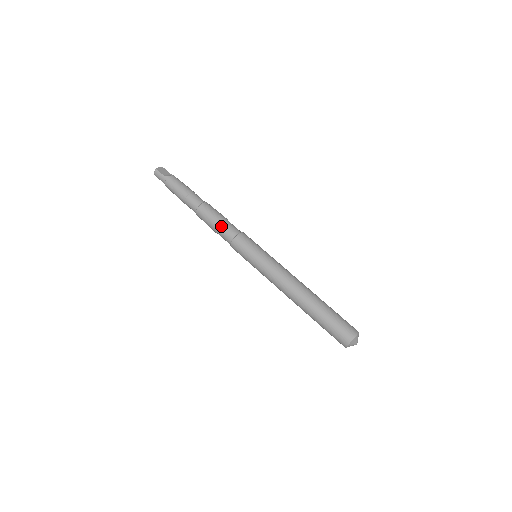
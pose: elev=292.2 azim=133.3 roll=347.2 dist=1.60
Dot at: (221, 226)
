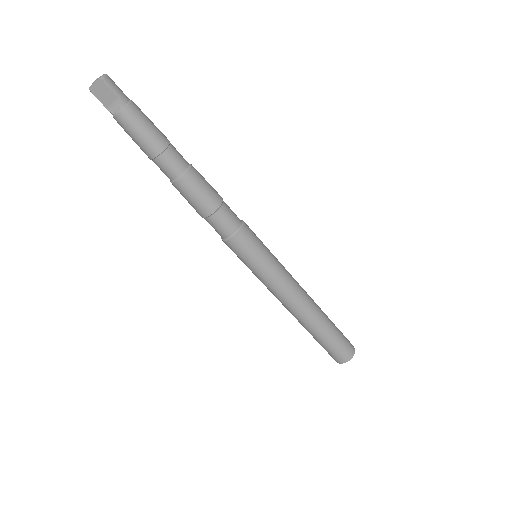
Dot at: occluded
